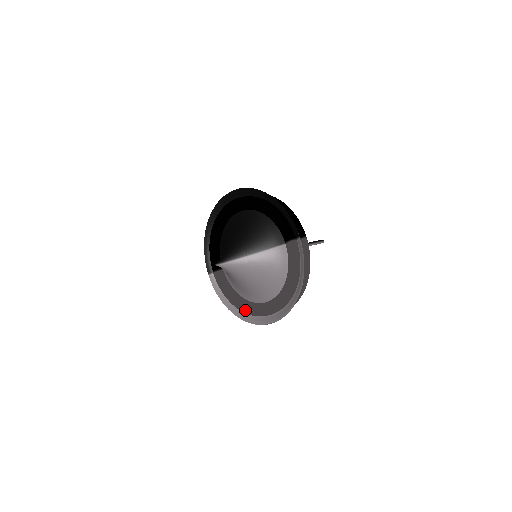
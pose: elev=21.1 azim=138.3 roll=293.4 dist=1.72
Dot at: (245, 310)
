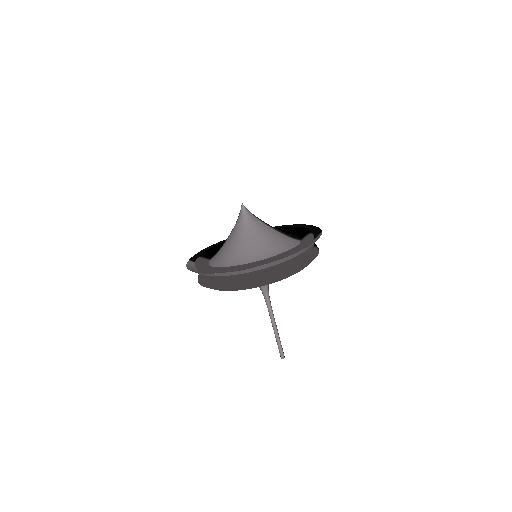
Dot at: (218, 267)
